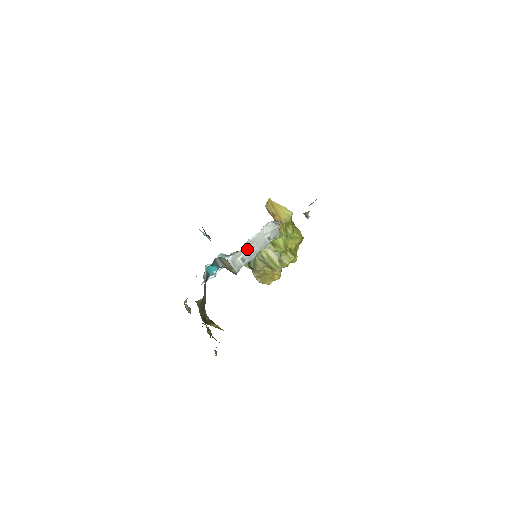
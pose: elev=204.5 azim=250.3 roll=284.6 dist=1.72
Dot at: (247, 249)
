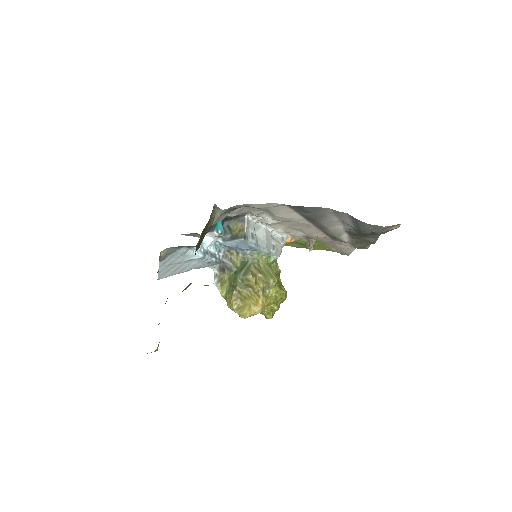
Dot at: (256, 236)
